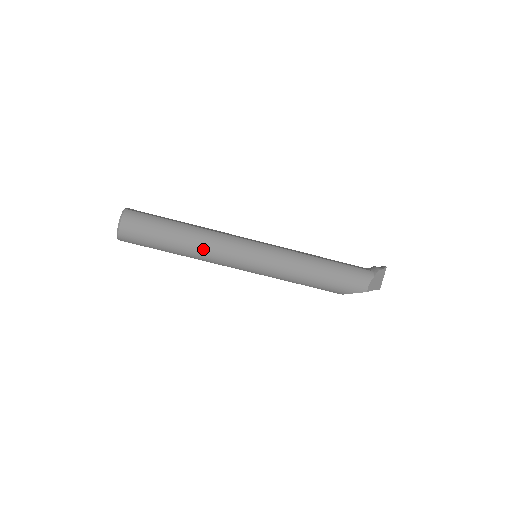
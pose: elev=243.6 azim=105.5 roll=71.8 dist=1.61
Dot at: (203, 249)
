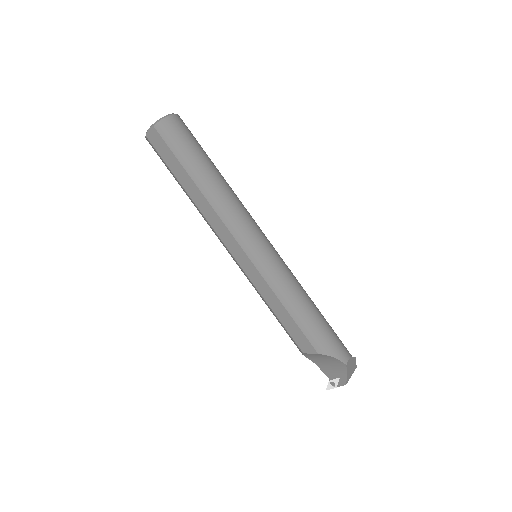
Dot at: (228, 197)
